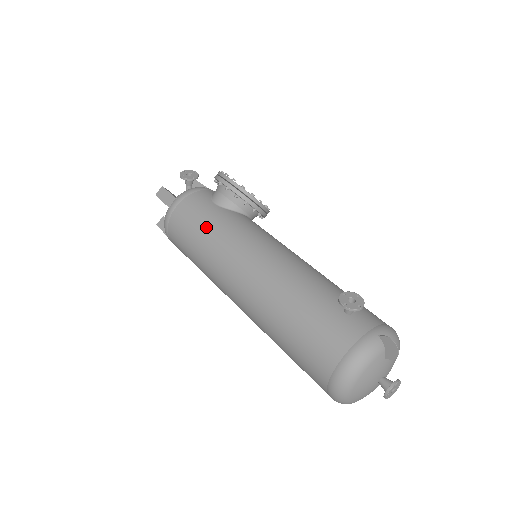
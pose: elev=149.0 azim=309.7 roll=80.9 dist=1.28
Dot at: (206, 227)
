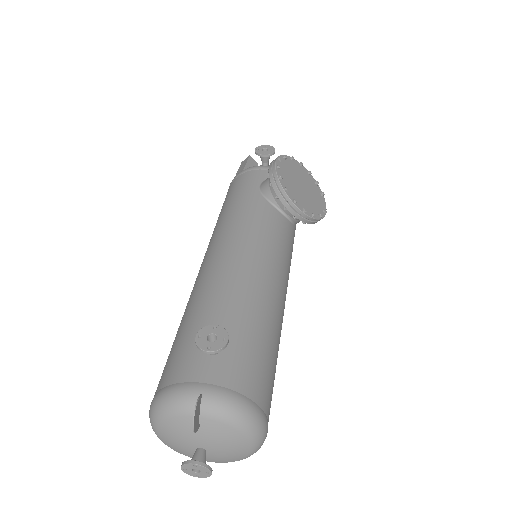
Dot at: (229, 204)
